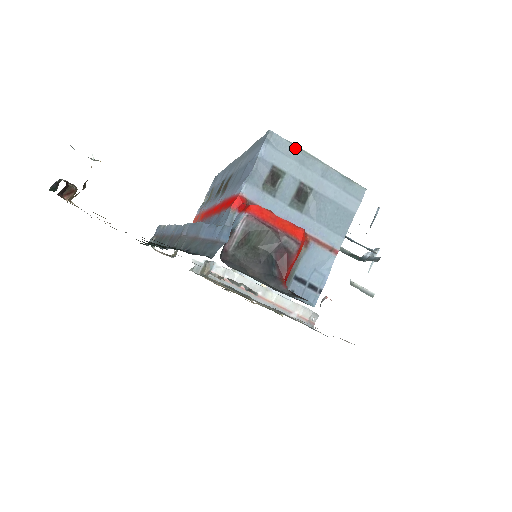
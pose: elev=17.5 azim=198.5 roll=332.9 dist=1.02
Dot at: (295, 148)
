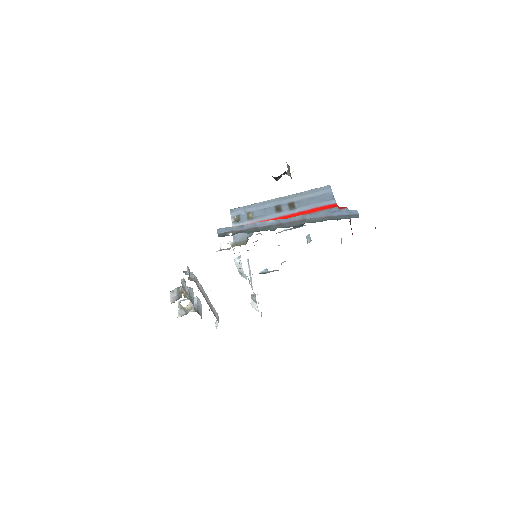
Dot at: occluded
